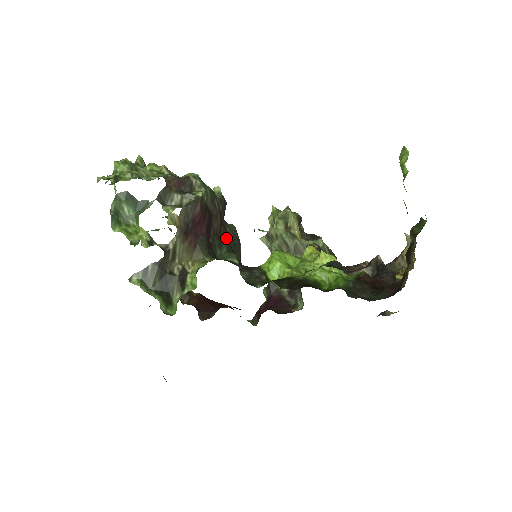
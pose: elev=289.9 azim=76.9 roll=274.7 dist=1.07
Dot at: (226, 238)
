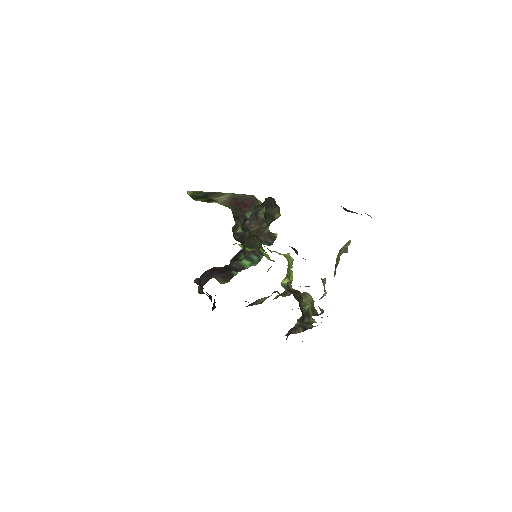
Dot at: (252, 238)
